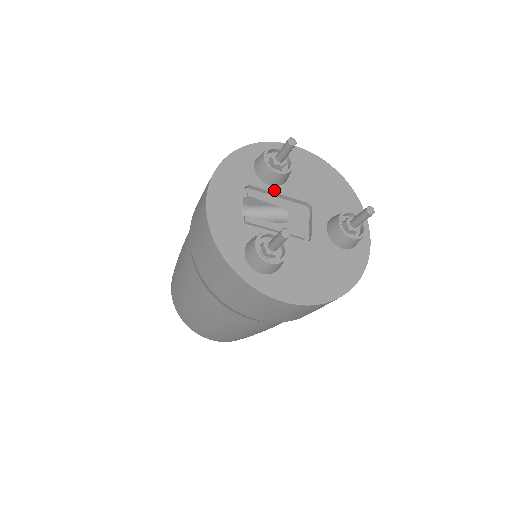
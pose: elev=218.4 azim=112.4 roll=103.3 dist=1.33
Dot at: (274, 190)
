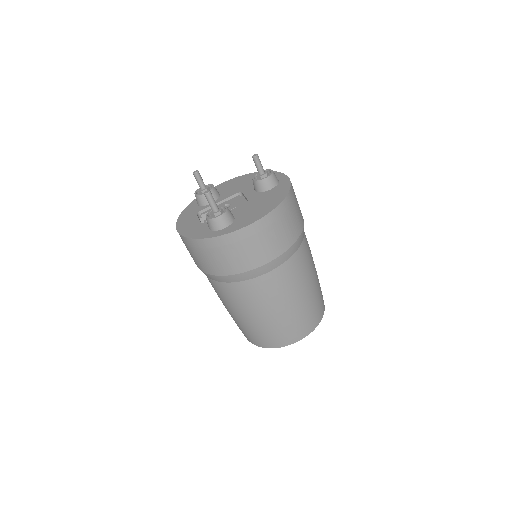
Dot at: occluded
